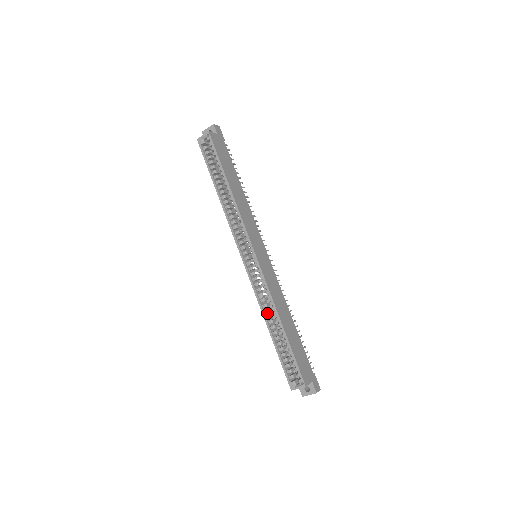
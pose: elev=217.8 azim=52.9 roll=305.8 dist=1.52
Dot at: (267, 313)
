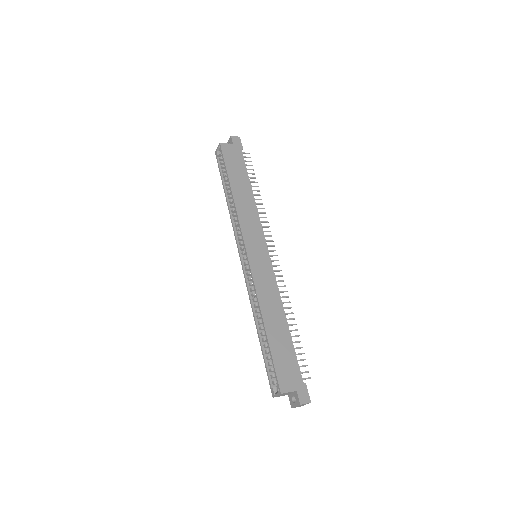
Dot at: (259, 314)
